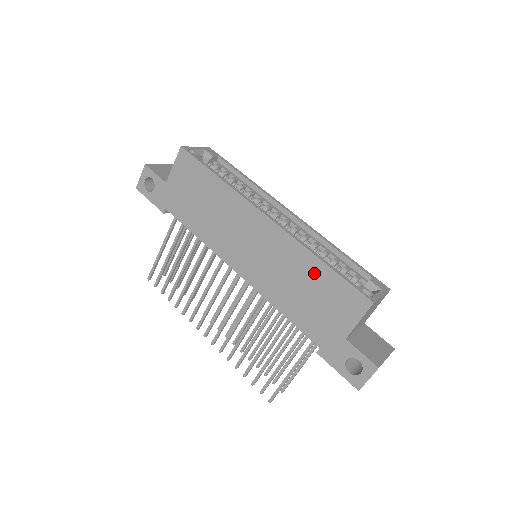
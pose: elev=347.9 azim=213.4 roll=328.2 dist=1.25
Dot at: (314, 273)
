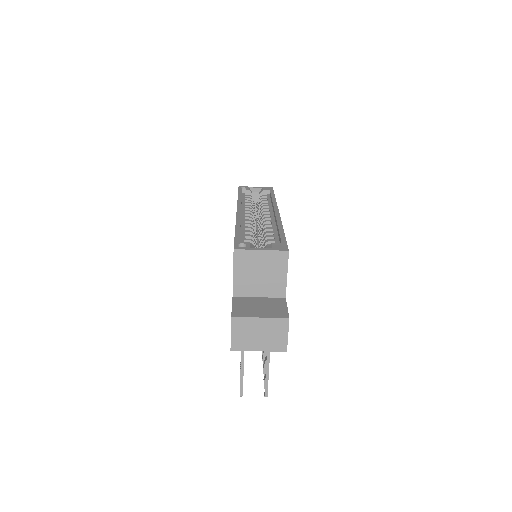
Dot at: occluded
